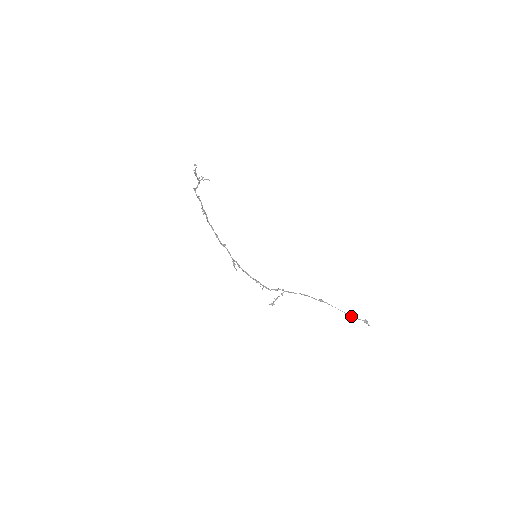
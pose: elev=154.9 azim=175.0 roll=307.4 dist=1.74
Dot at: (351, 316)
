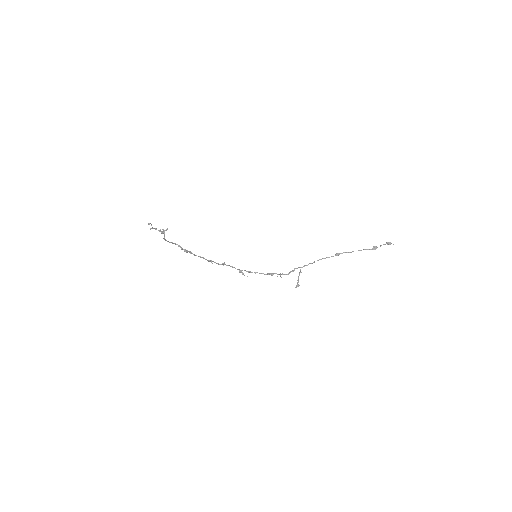
Dot at: (372, 248)
